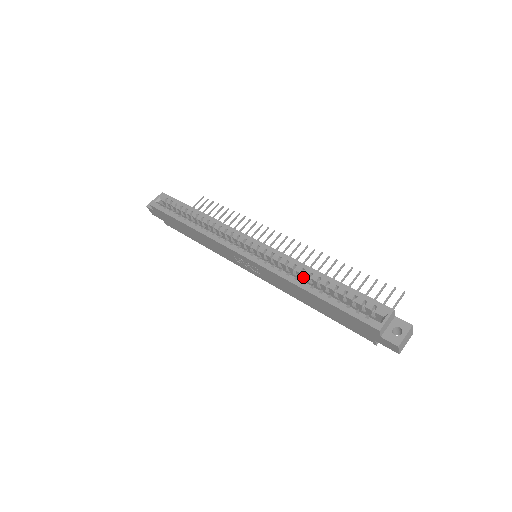
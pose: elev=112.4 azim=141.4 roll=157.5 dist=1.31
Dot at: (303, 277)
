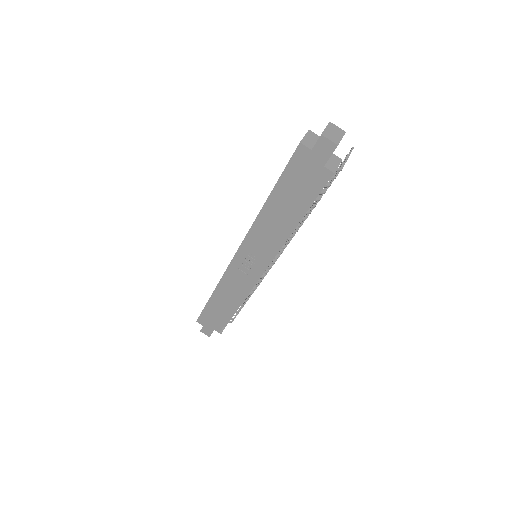
Dot at: occluded
